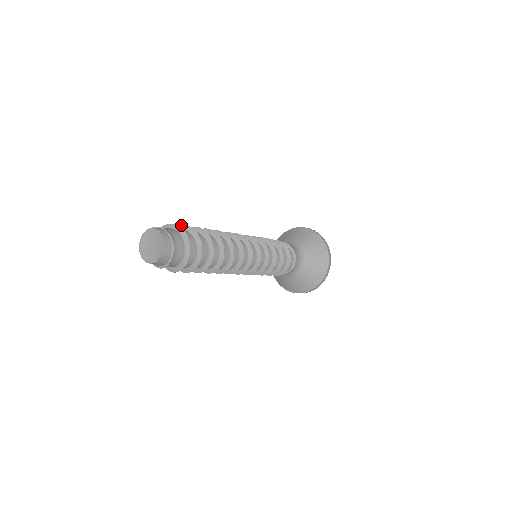
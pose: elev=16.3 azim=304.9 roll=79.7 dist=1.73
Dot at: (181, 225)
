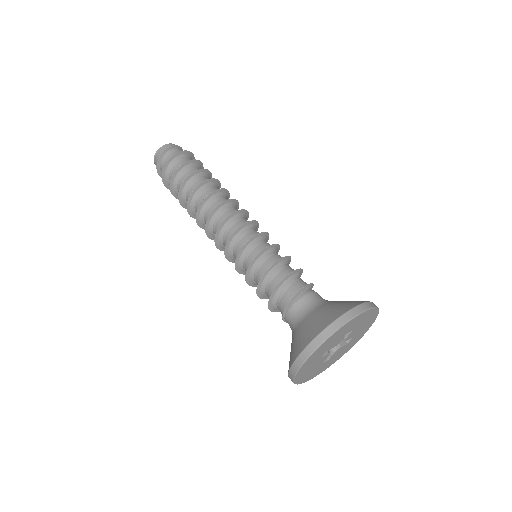
Dot at: occluded
